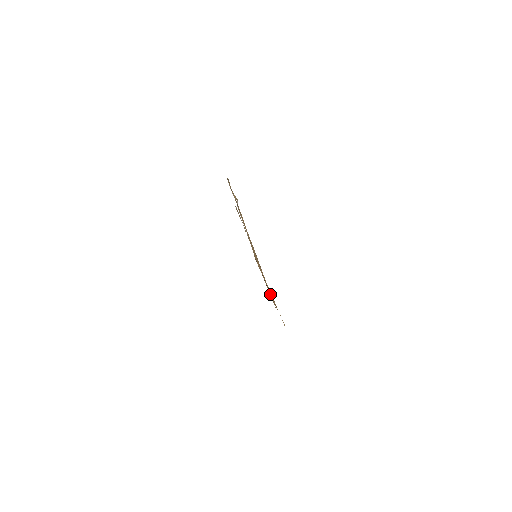
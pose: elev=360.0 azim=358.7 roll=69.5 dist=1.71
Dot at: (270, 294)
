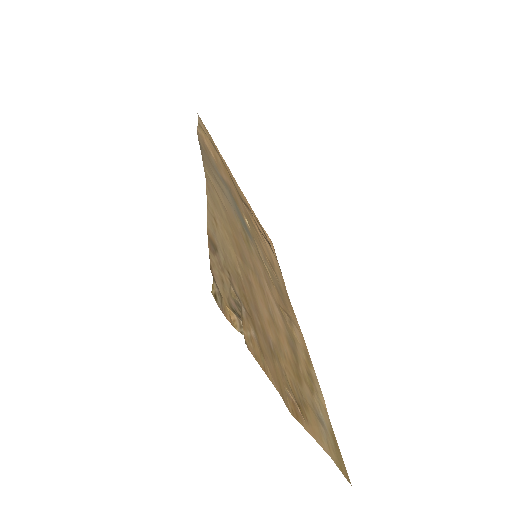
Dot at: (270, 250)
